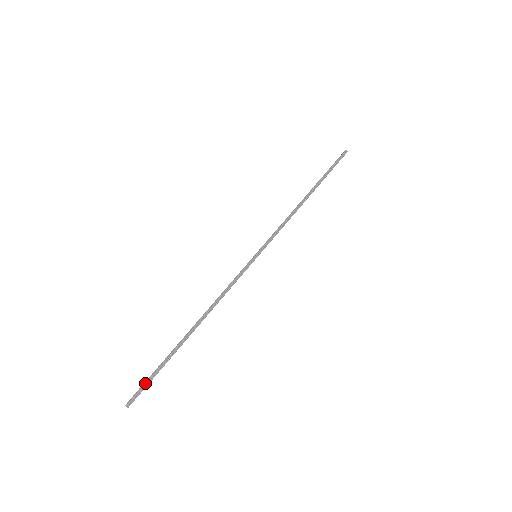
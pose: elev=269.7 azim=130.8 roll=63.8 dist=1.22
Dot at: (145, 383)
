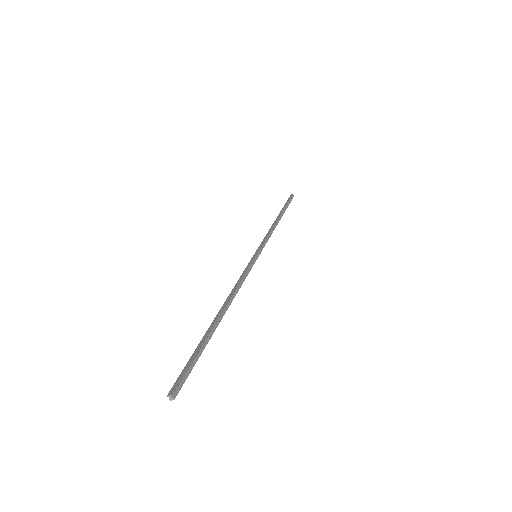
Dot at: (188, 368)
